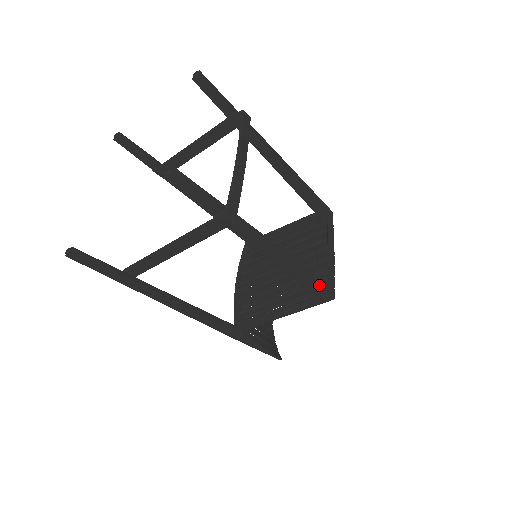
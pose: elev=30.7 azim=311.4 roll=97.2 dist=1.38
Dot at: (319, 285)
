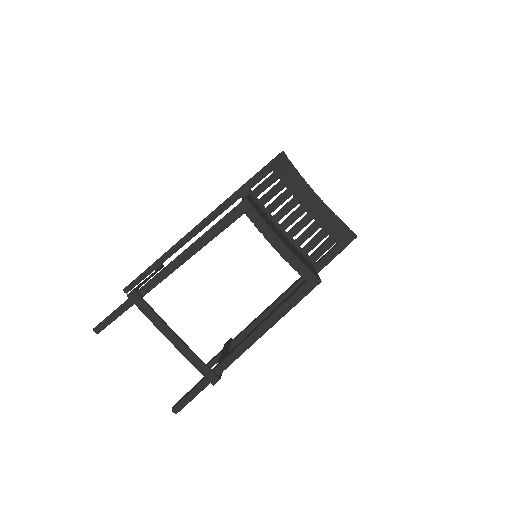
Dot at: (300, 299)
